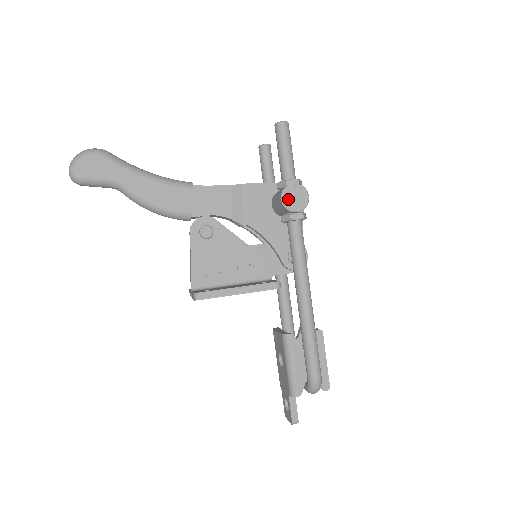
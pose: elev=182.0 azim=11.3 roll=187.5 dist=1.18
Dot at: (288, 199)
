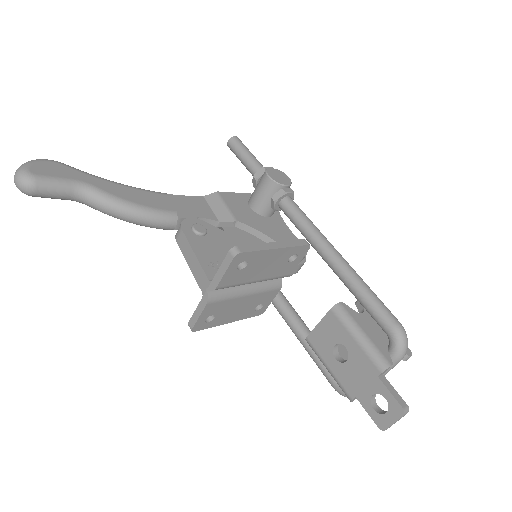
Dot at: (274, 176)
